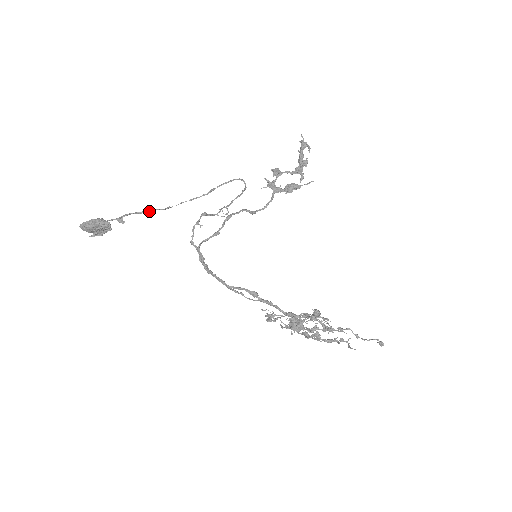
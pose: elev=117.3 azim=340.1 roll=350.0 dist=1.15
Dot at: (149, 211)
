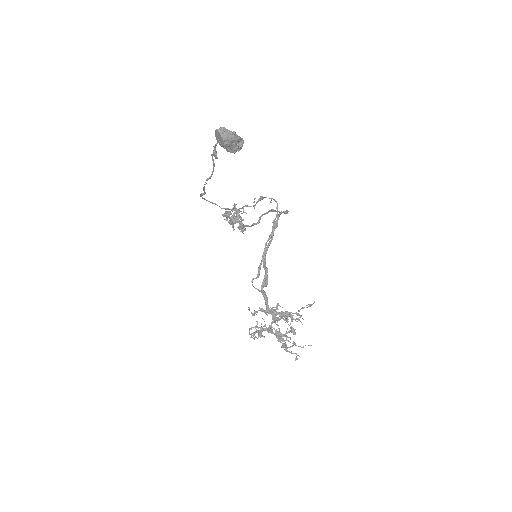
Dot at: occluded
